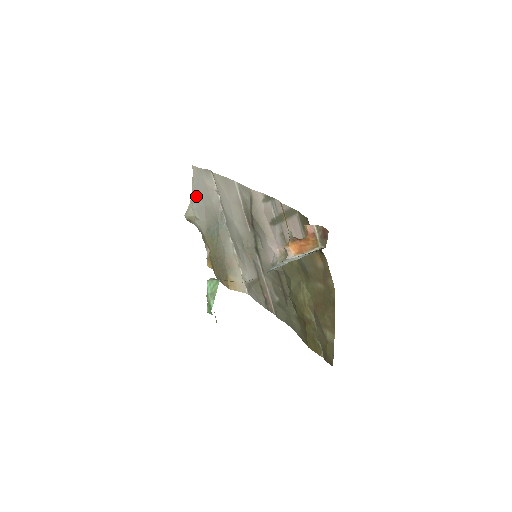
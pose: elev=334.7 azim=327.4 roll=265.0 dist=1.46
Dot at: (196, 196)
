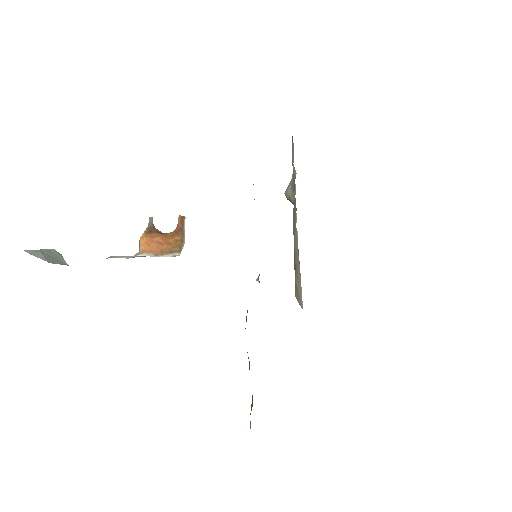
Dot at: occluded
